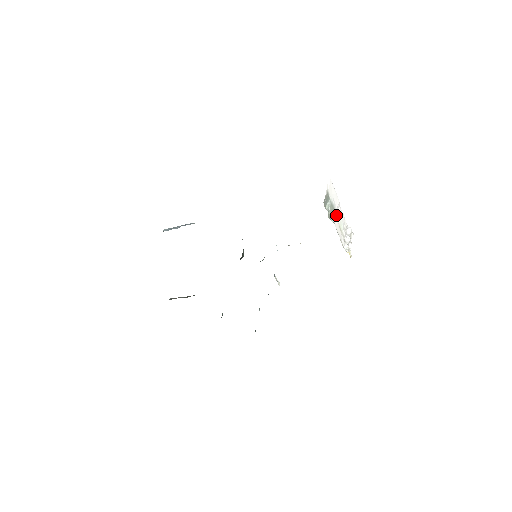
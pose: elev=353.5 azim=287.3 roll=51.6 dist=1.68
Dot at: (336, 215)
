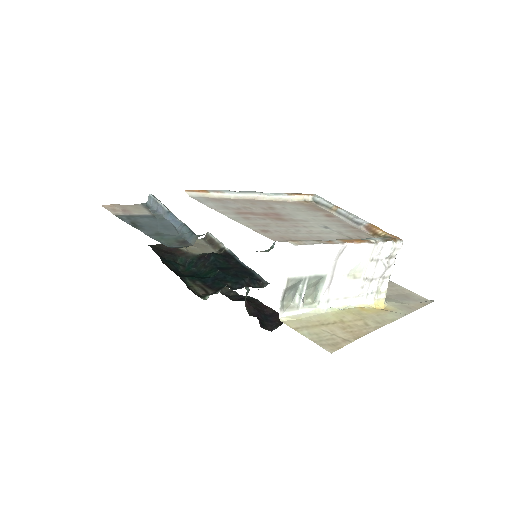
Dot at: (337, 268)
